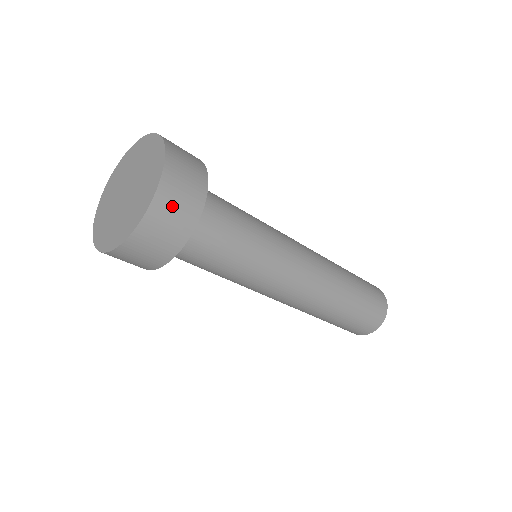
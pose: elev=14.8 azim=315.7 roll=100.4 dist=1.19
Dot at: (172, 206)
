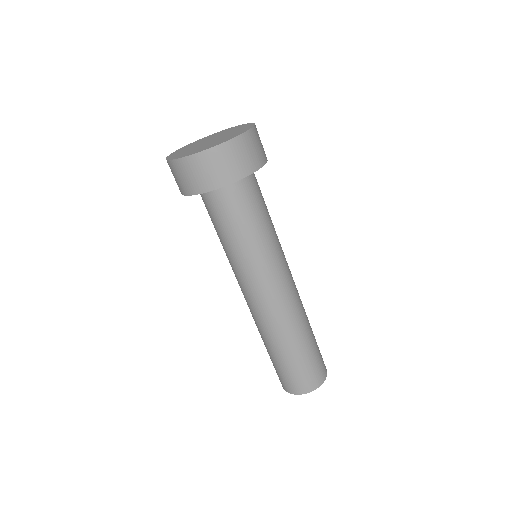
Dot at: (203, 168)
